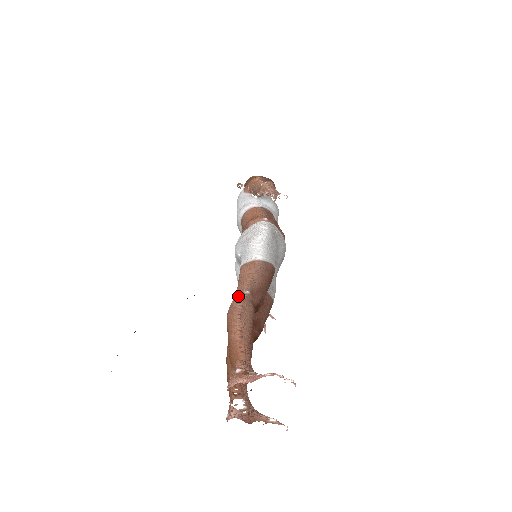
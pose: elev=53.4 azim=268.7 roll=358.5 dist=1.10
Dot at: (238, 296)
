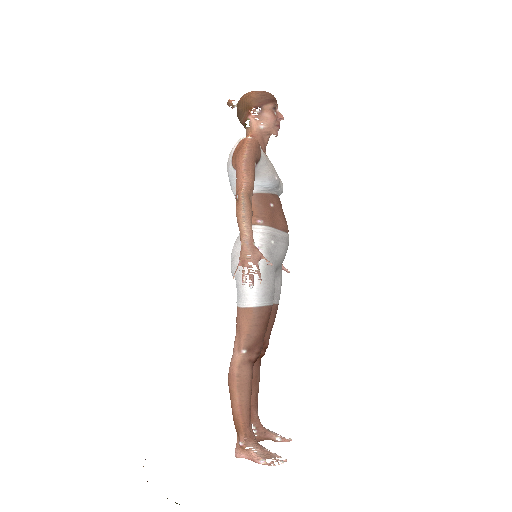
Dot at: (236, 358)
